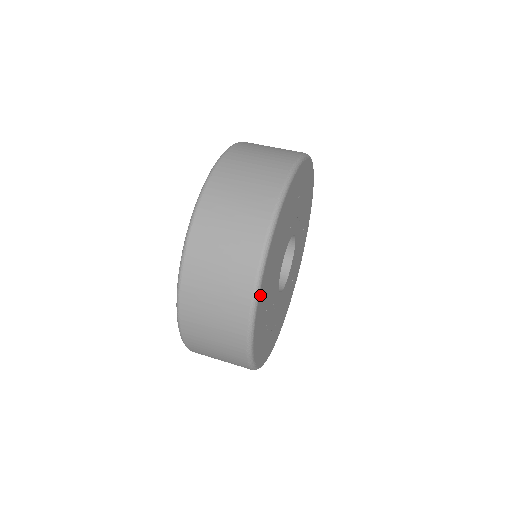
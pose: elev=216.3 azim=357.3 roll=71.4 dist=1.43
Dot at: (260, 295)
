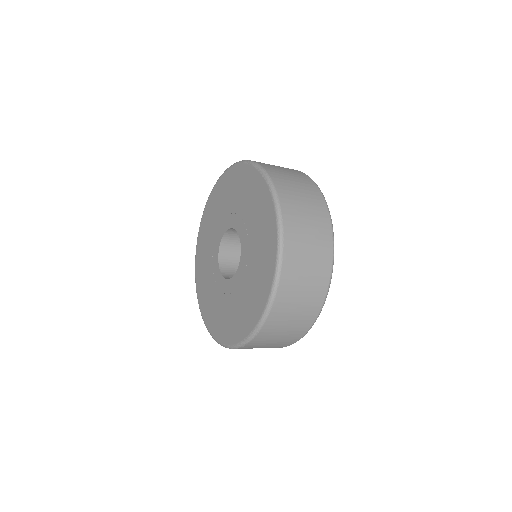
Dot at: occluded
